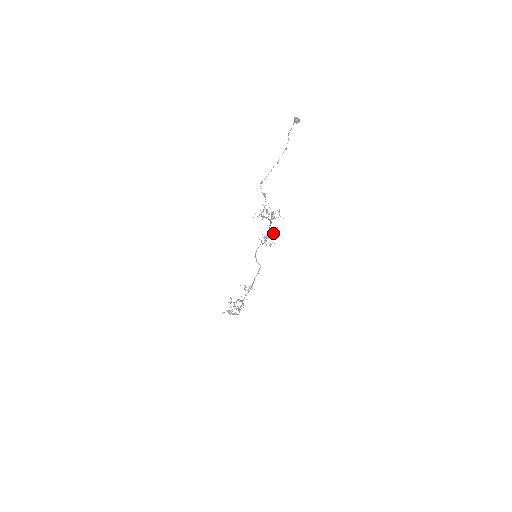
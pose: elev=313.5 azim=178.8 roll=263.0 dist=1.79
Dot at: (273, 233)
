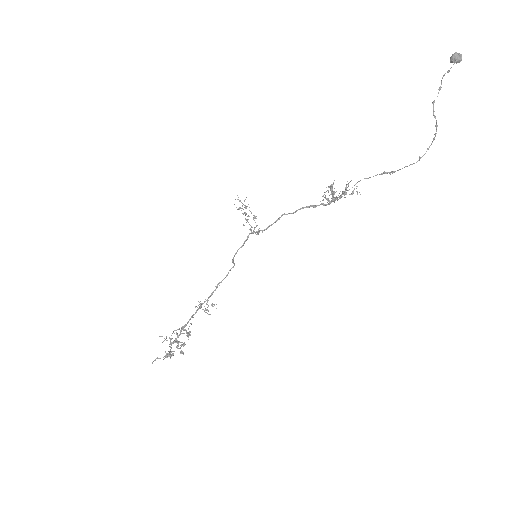
Dot at: occluded
